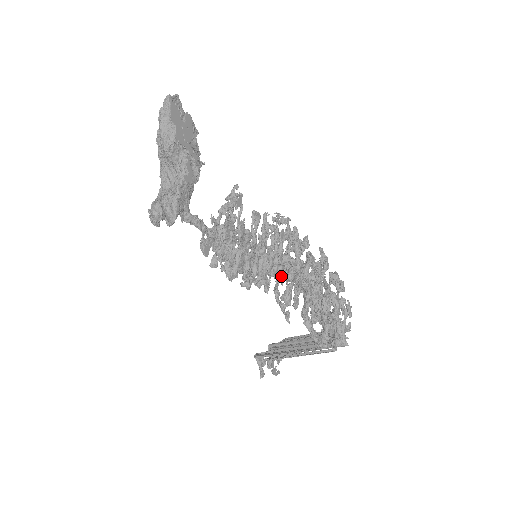
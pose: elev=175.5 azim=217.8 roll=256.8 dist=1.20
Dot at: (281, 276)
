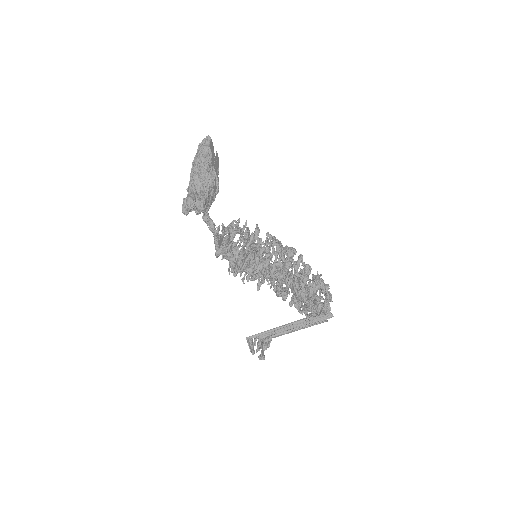
Dot at: (274, 274)
